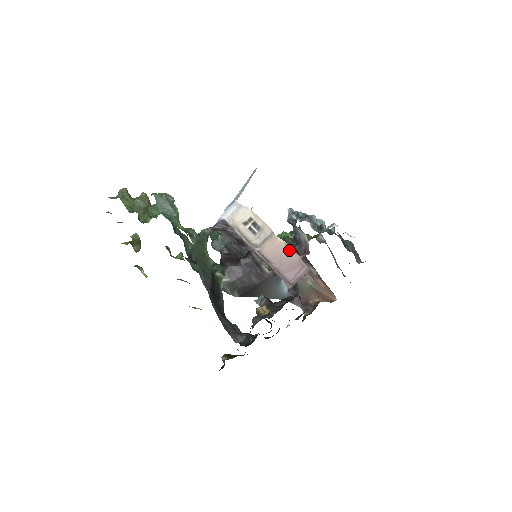
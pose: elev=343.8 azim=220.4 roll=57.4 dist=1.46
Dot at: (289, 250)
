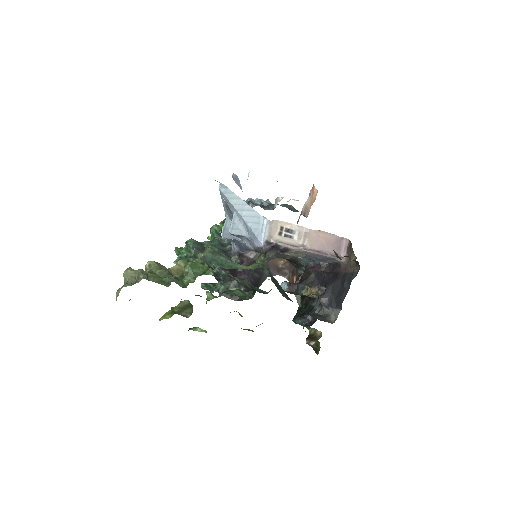
Dot at: (326, 235)
